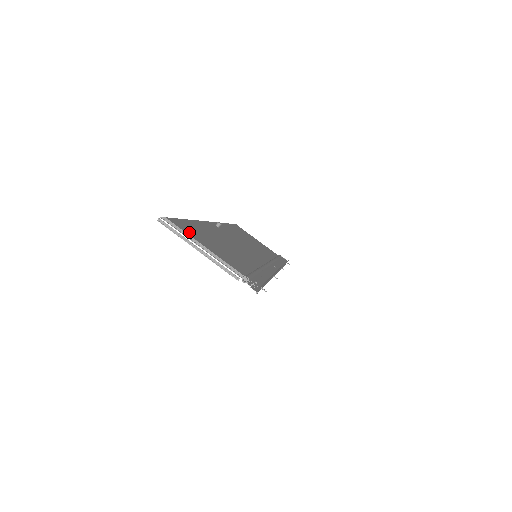
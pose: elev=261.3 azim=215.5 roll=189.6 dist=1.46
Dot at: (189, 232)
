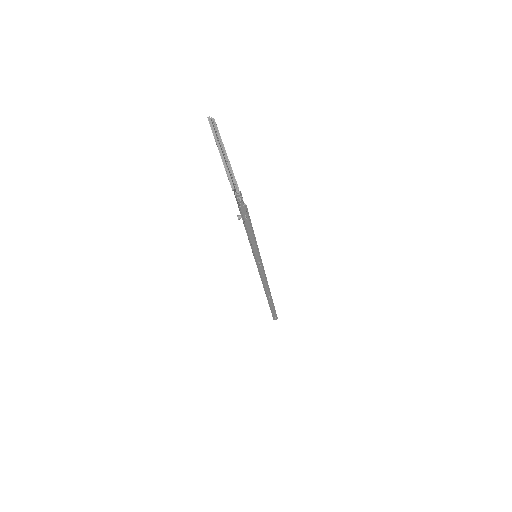
Dot at: occluded
